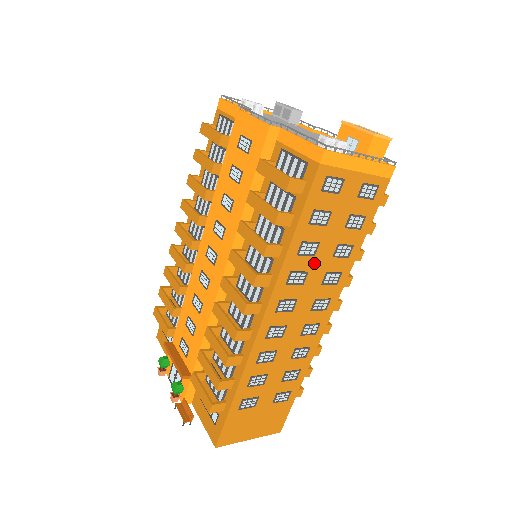
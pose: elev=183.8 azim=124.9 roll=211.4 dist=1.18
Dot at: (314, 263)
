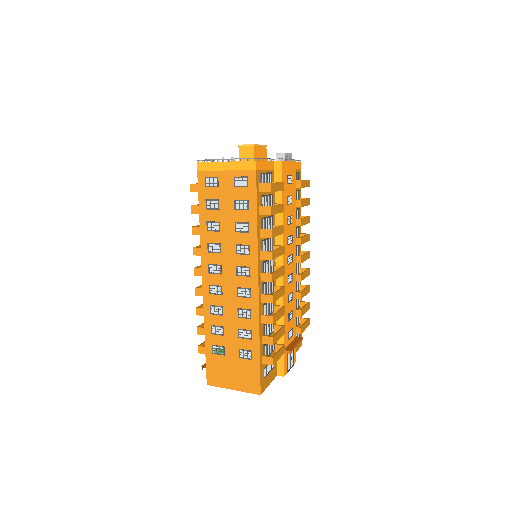
Dot at: (223, 237)
